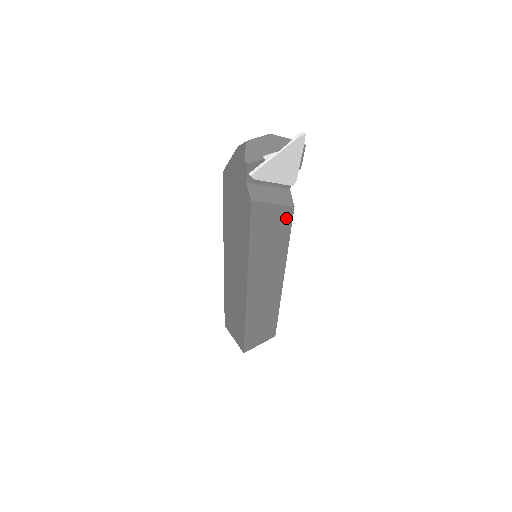
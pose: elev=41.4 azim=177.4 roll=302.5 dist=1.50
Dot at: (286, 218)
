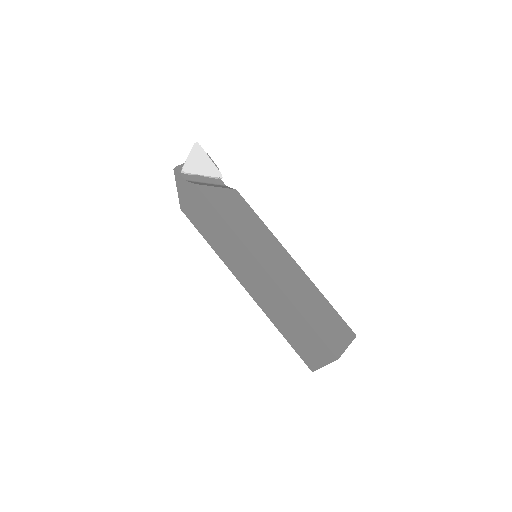
Dot at: (238, 199)
